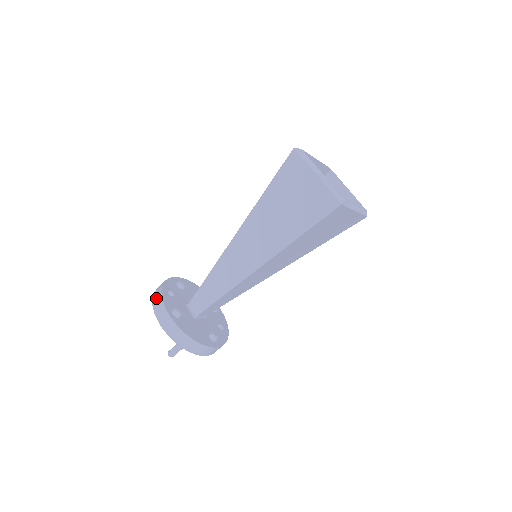
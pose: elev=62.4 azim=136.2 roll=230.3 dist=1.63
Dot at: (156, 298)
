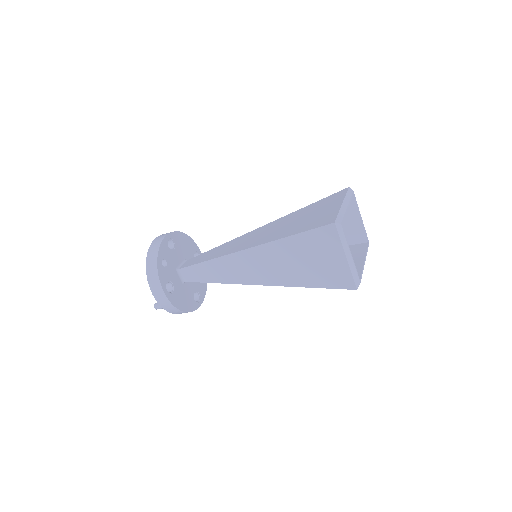
Dot at: (151, 270)
